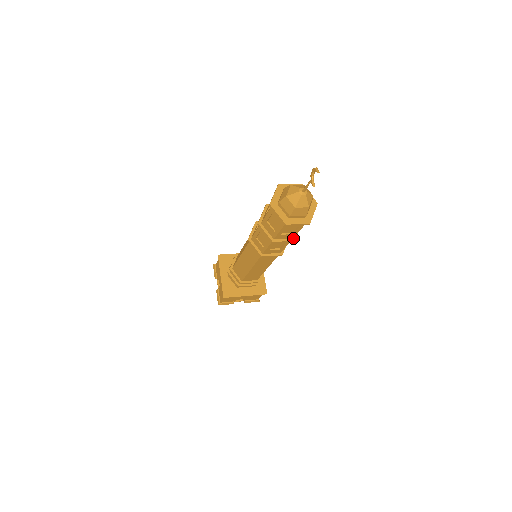
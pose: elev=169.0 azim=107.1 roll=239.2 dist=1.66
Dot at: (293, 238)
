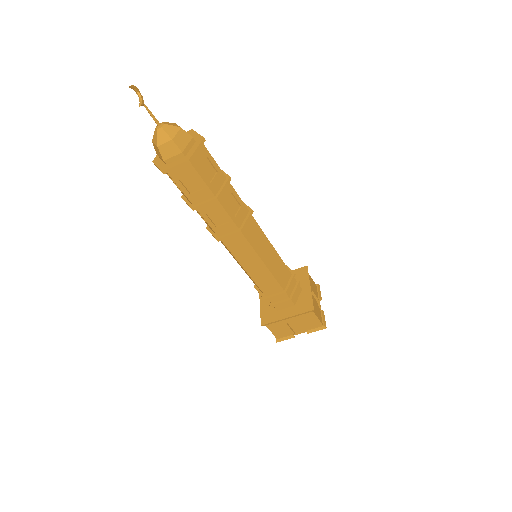
Dot at: (215, 196)
